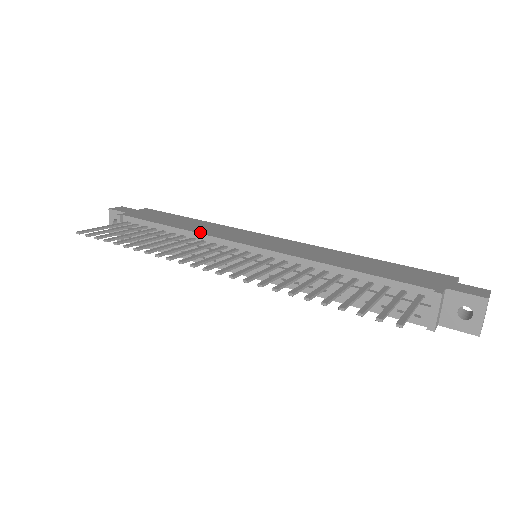
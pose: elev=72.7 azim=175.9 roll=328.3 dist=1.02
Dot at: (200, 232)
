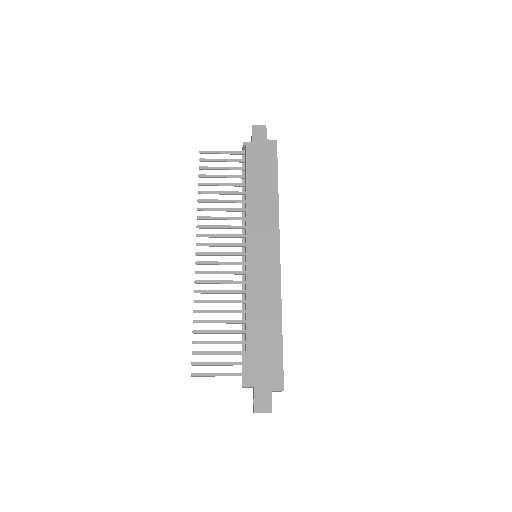
Dot at: (248, 211)
